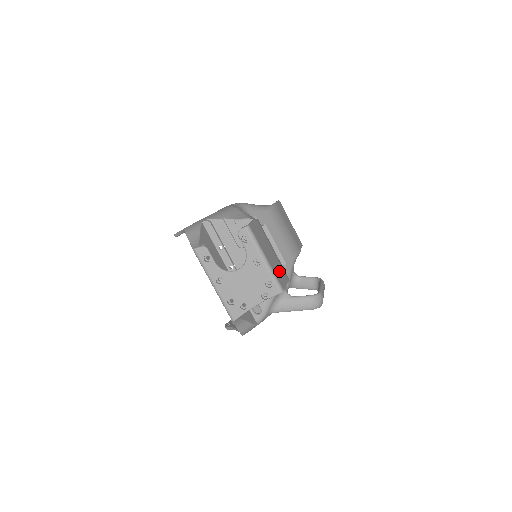
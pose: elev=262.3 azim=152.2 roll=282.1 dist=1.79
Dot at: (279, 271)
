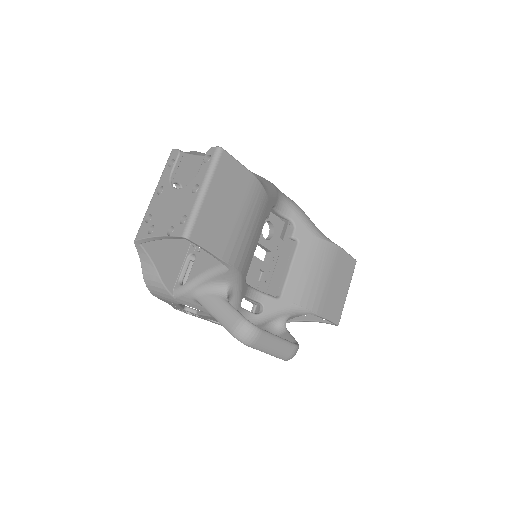
Dot at: (216, 231)
